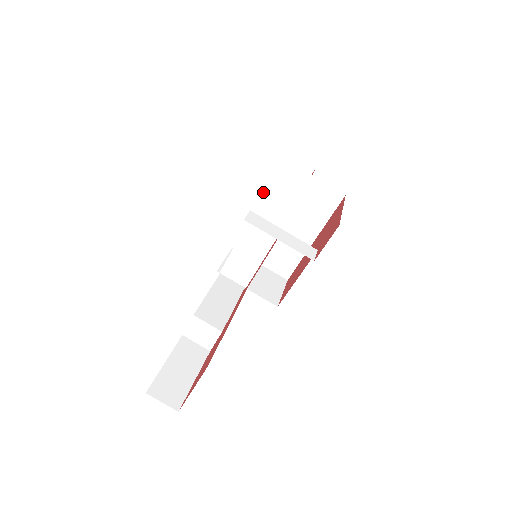
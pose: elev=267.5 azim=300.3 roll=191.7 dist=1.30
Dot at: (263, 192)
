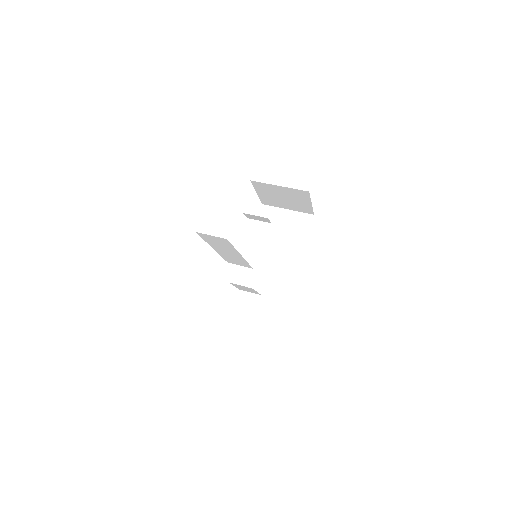
Dot at: occluded
